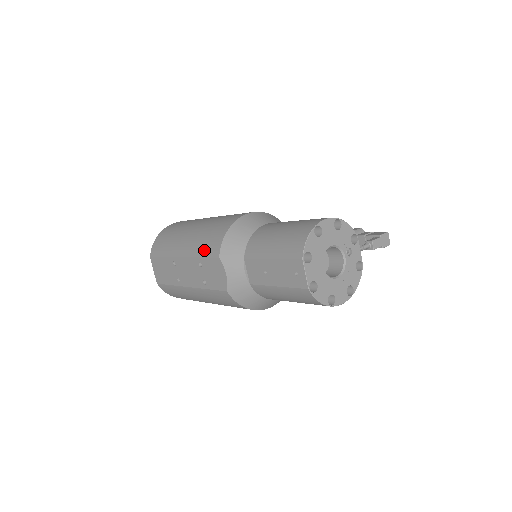
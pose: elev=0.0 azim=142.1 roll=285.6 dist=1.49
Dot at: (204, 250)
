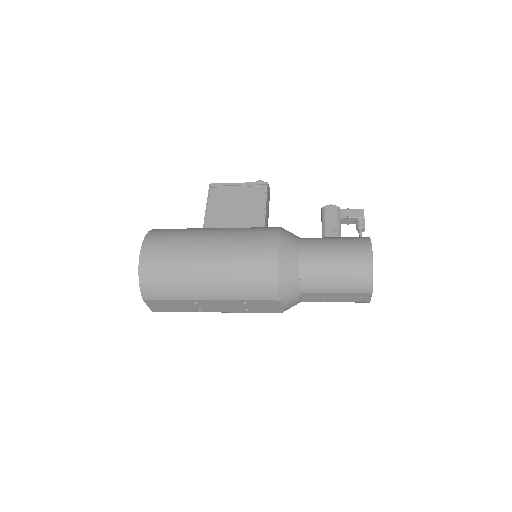
Dot at: (252, 295)
